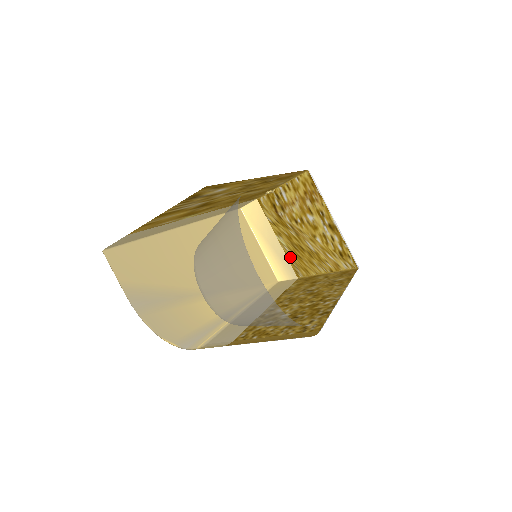
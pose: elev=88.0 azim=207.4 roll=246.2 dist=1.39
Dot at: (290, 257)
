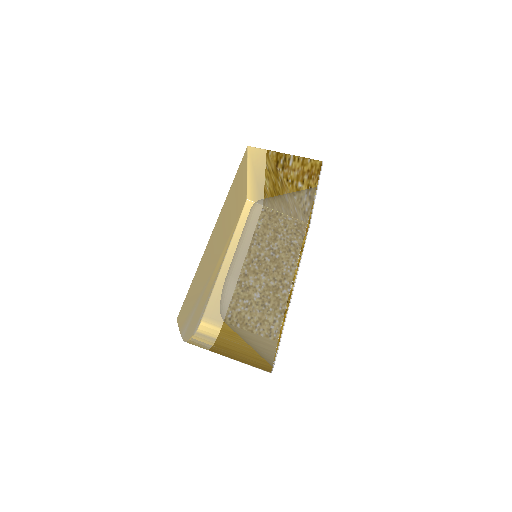
Dot at: (266, 193)
